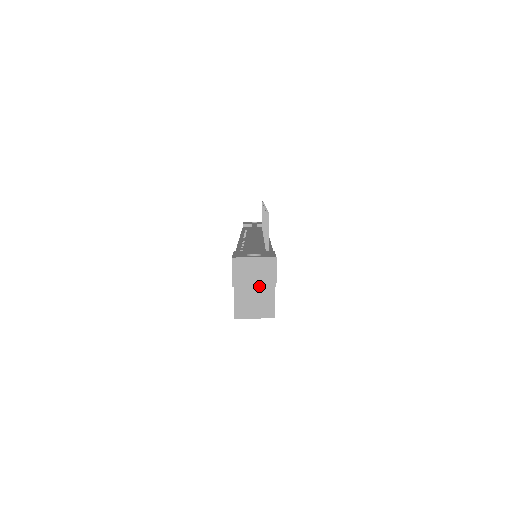
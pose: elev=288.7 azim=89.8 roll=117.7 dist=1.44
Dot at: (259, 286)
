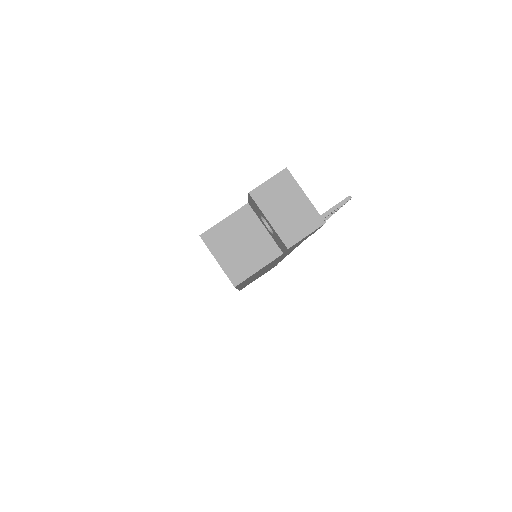
Dot at: (274, 226)
